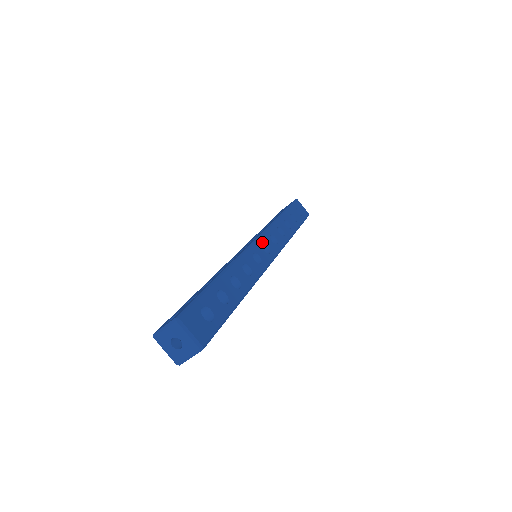
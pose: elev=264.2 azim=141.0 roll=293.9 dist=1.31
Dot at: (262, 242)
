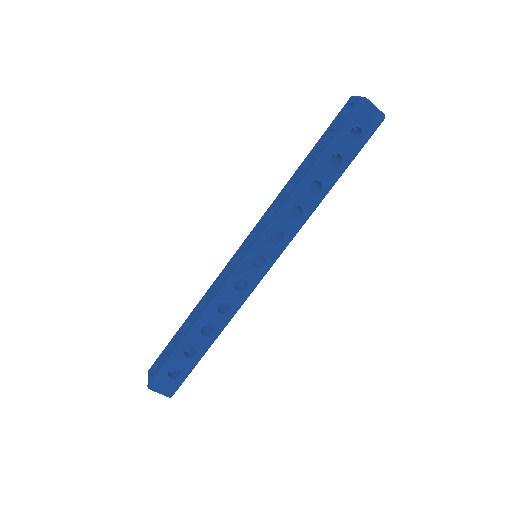
Dot at: (254, 256)
